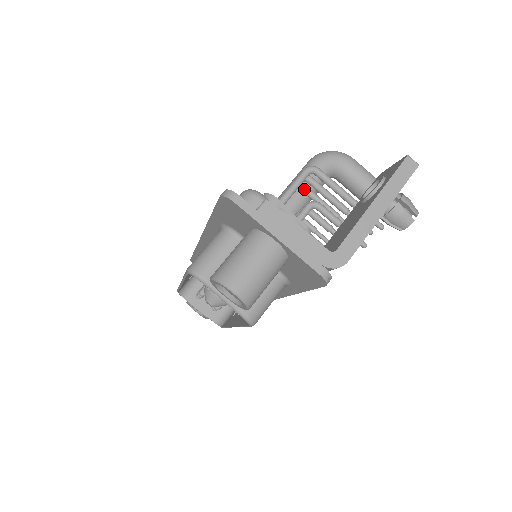
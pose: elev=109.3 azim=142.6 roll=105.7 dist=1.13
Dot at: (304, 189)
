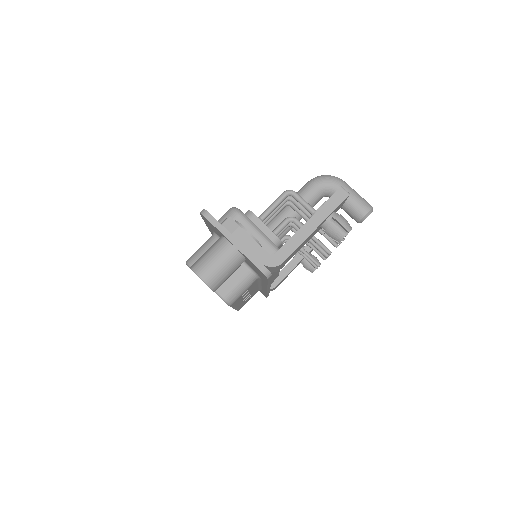
Dot at: (293, 206)
